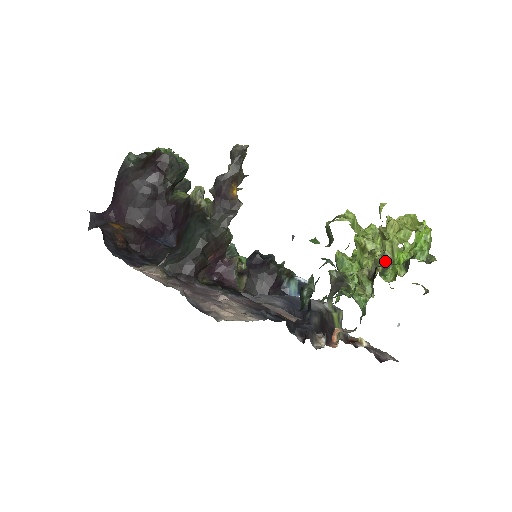
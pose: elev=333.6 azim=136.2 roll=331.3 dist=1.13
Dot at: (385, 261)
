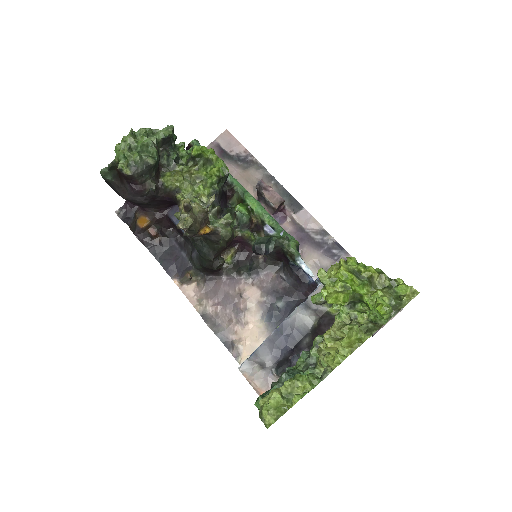
Dot at: (330, 367)
